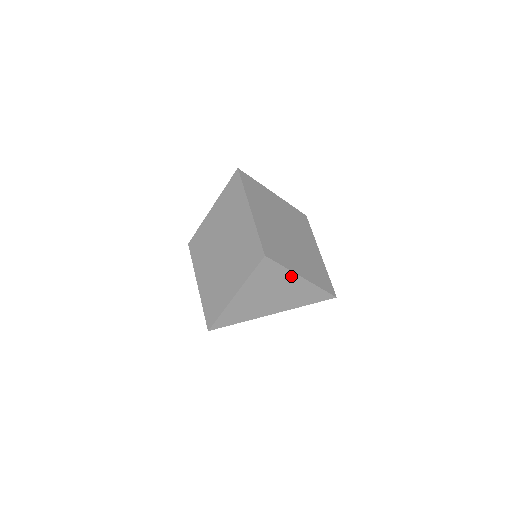
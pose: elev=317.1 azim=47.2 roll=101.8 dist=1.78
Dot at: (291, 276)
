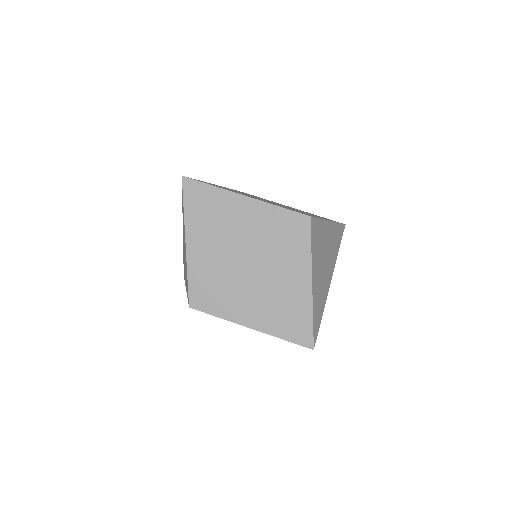
Dot at: (325, 226)
